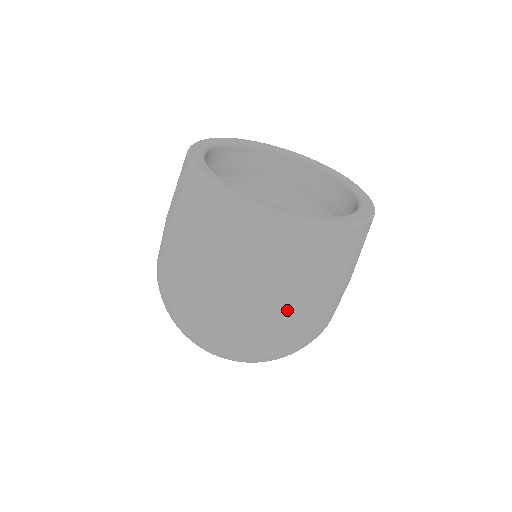
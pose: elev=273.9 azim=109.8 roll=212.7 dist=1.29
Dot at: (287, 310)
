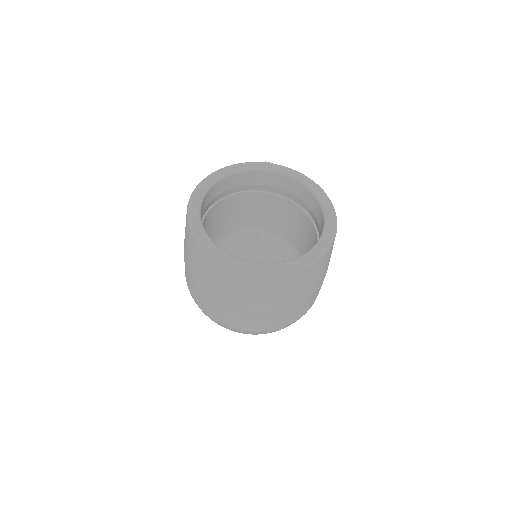
Dot at: (285, 313)
